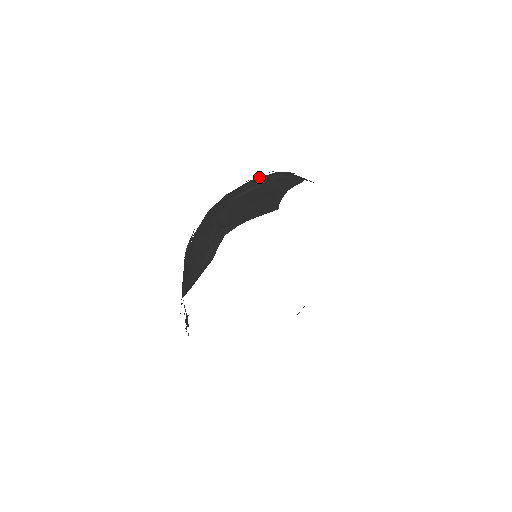
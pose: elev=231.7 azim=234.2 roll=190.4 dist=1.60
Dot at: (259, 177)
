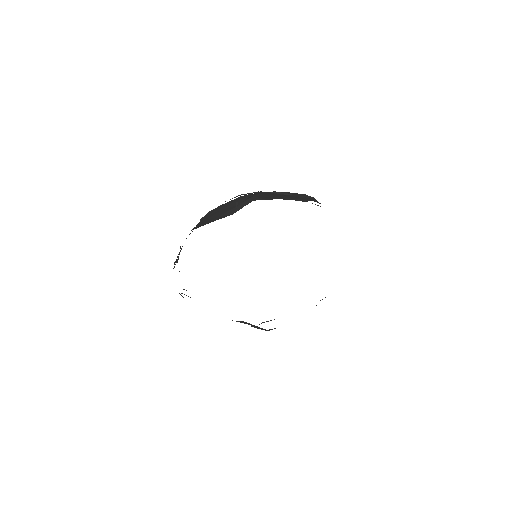
Dot at: occluded
